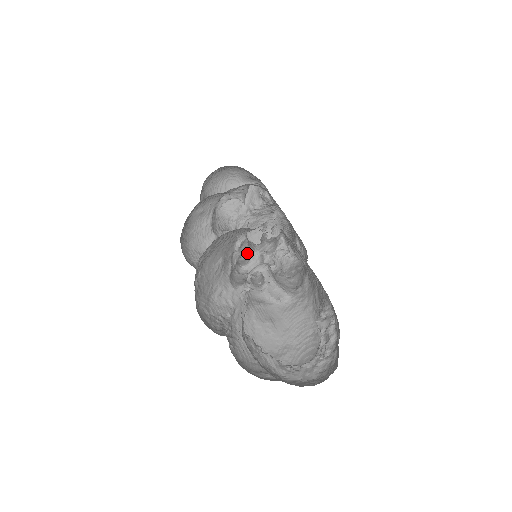
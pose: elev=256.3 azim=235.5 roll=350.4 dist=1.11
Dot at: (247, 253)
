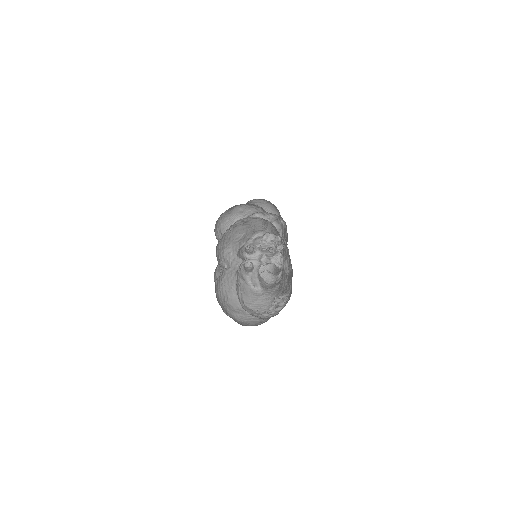
Dot at: (255, 247)
